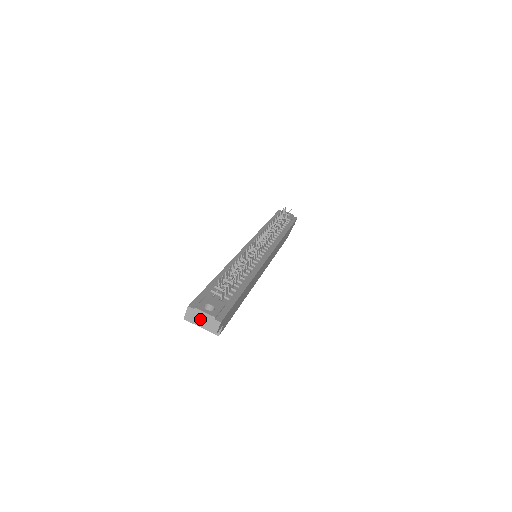
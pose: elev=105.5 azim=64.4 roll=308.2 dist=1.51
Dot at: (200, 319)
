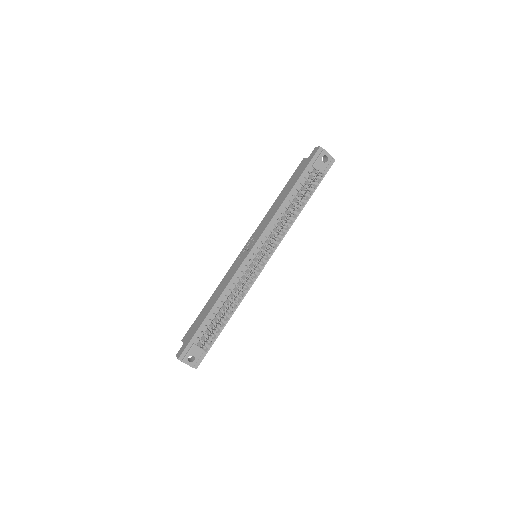
Dot at: occluded
